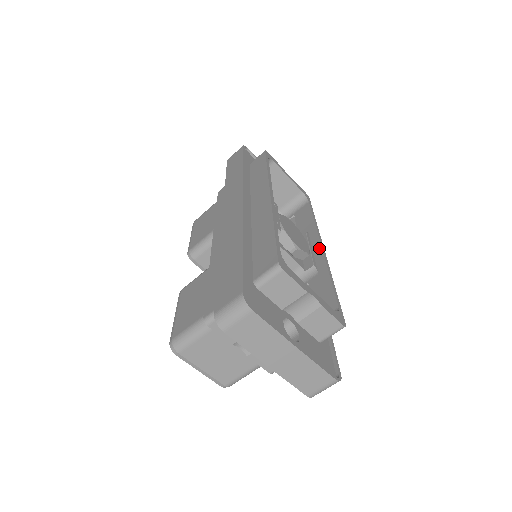
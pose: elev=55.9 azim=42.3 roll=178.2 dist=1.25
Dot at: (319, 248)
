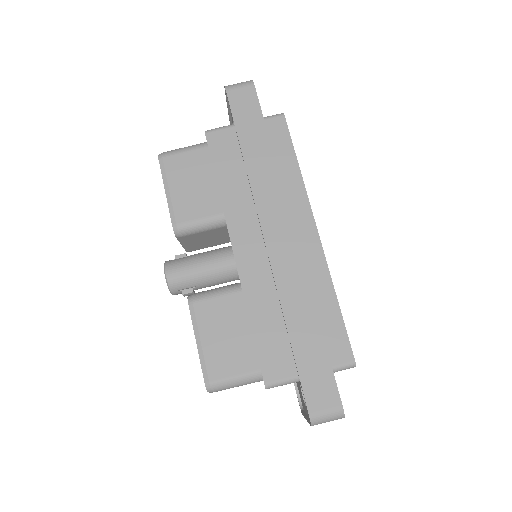
Dot at: occluded
